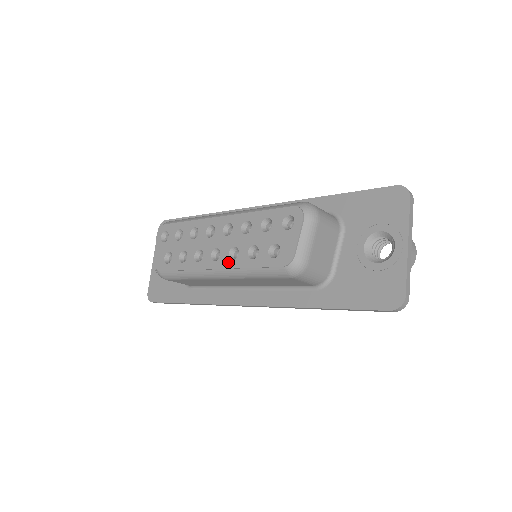
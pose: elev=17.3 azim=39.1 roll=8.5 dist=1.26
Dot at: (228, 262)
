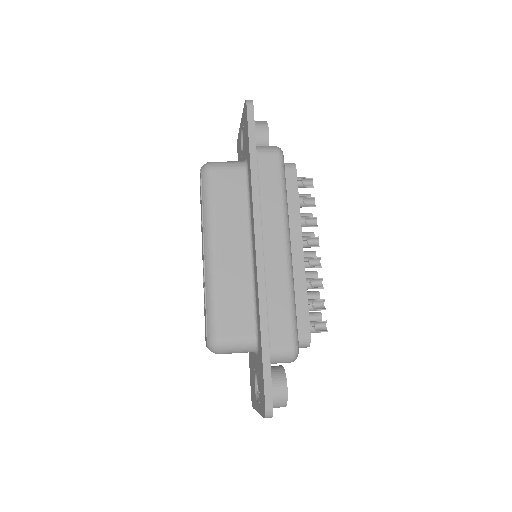
Dot at: (203, 277)
